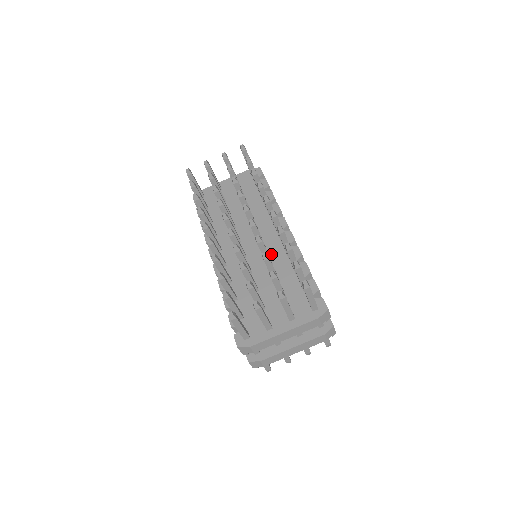
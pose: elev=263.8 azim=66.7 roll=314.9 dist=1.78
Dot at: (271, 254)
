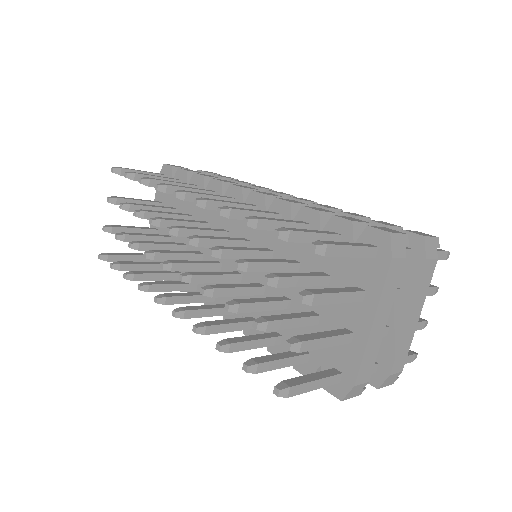
Dot at: (260, 241)
